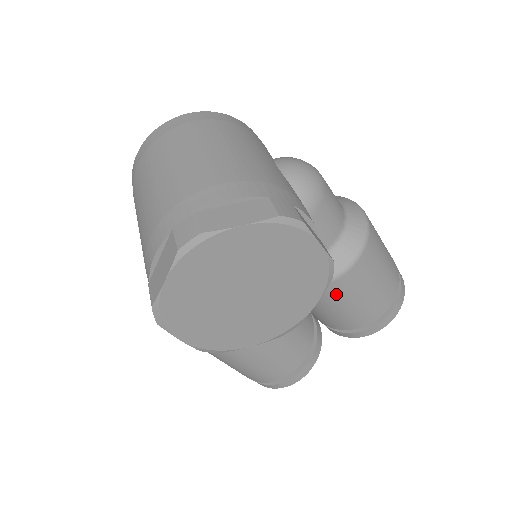
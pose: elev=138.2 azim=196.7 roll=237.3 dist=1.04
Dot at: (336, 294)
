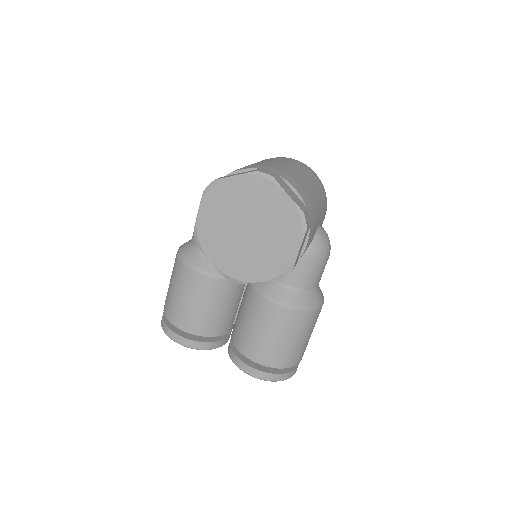
Dot at: (264, 314)
